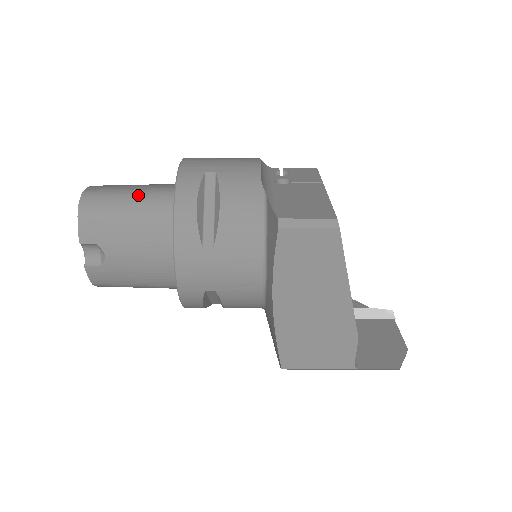
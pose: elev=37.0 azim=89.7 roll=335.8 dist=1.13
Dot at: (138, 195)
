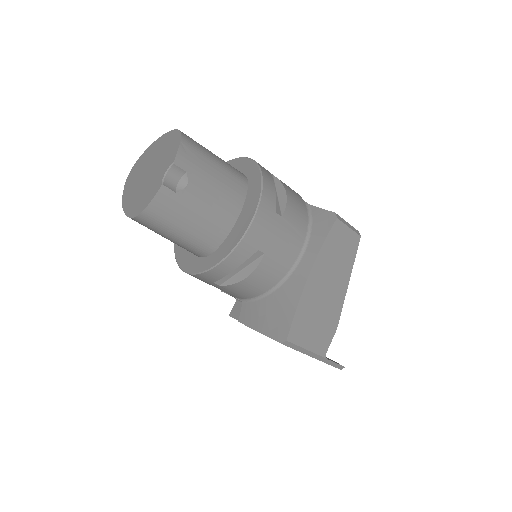
Dot at: (220, 158)
